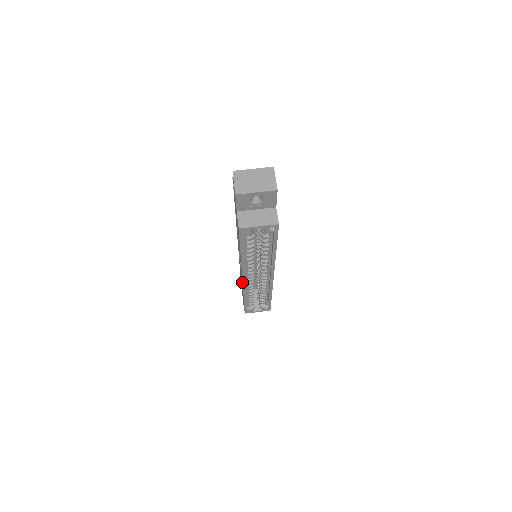
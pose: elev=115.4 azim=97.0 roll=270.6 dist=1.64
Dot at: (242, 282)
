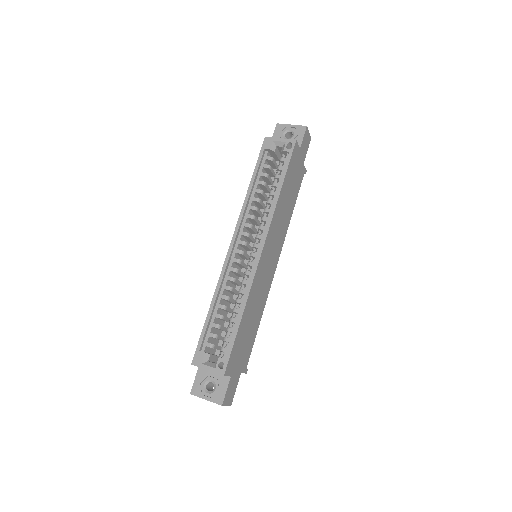
Dot at: (228, 252)
